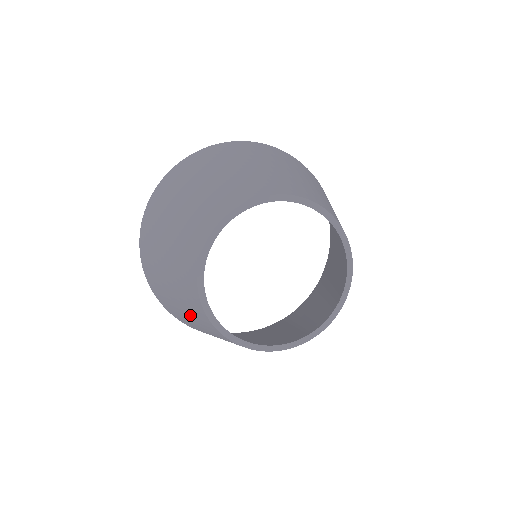
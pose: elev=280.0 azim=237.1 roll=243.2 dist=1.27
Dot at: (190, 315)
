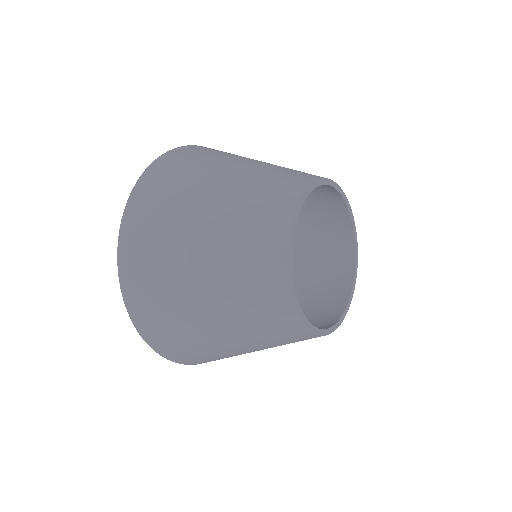
Dot at: (240, 326)
